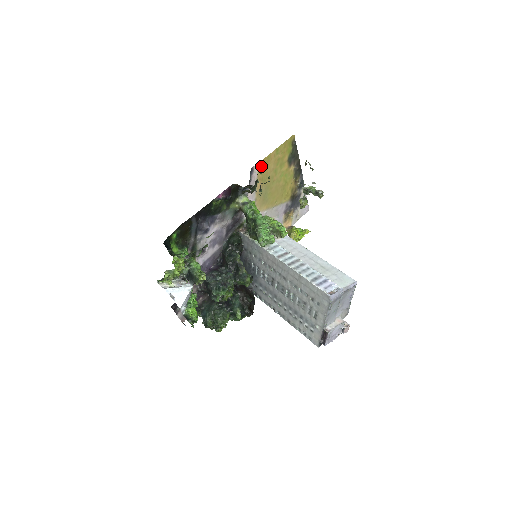
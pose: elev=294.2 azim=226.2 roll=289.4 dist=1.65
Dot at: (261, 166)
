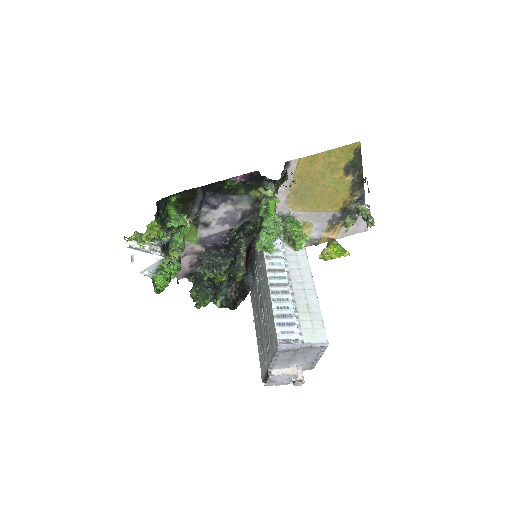
Dot at: (302, 163)
